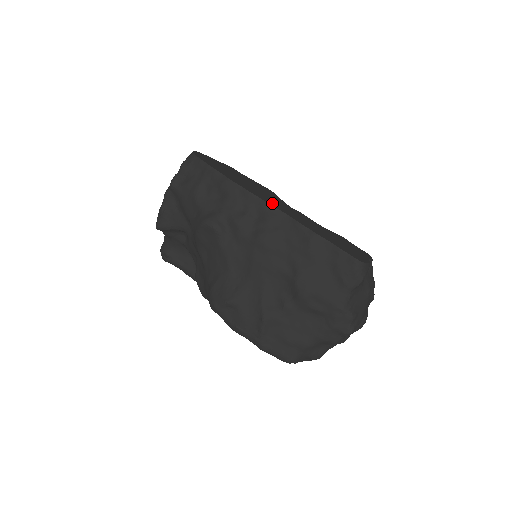
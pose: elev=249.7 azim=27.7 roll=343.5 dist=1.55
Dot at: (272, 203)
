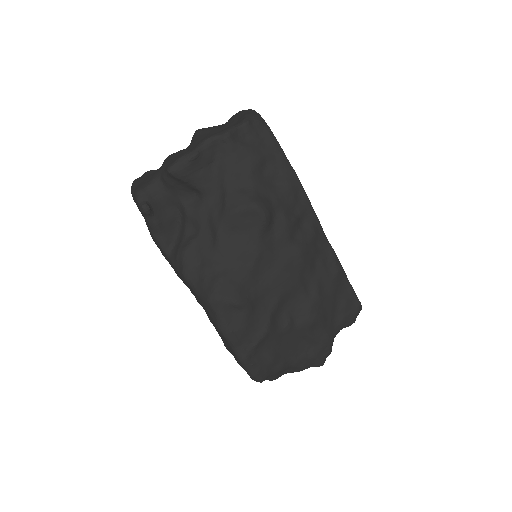
Dot at: occluded
